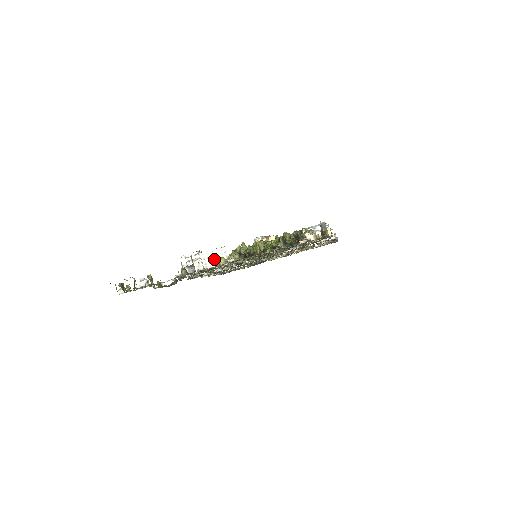
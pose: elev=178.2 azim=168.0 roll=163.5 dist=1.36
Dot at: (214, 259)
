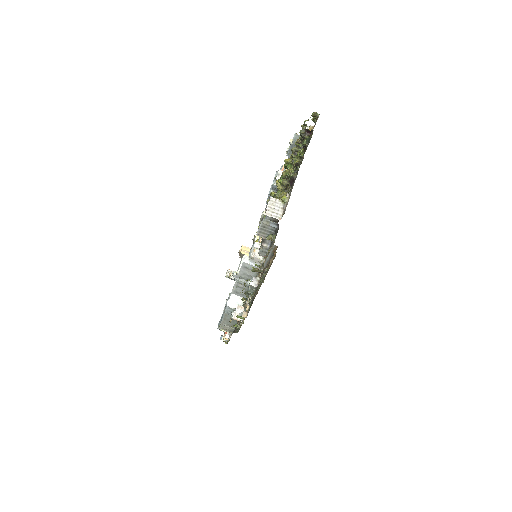
Dot at: (276, 209)
